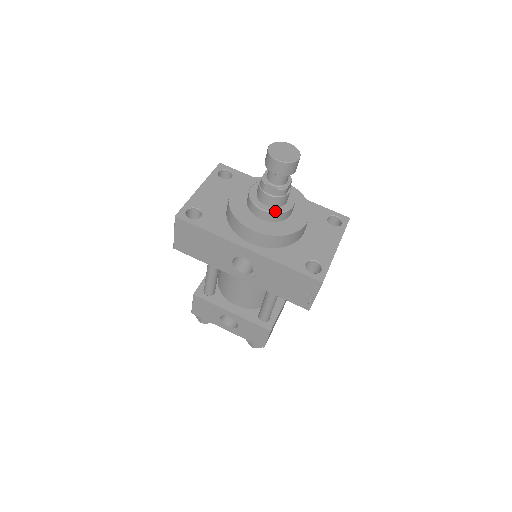
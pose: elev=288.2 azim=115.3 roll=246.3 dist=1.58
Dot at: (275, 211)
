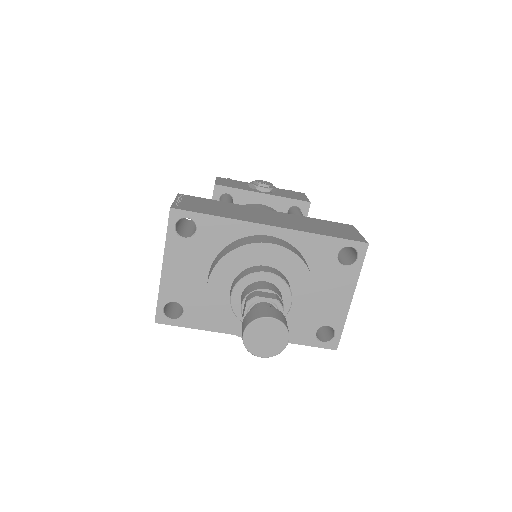
Dot at: occluded
